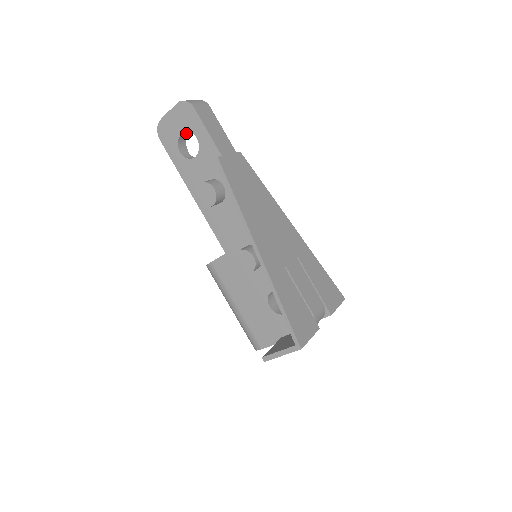
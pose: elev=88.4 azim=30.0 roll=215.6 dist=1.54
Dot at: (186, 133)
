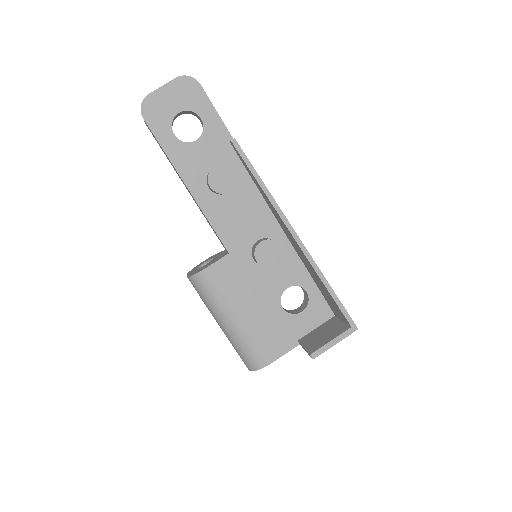
Dot at: (178, 115)
